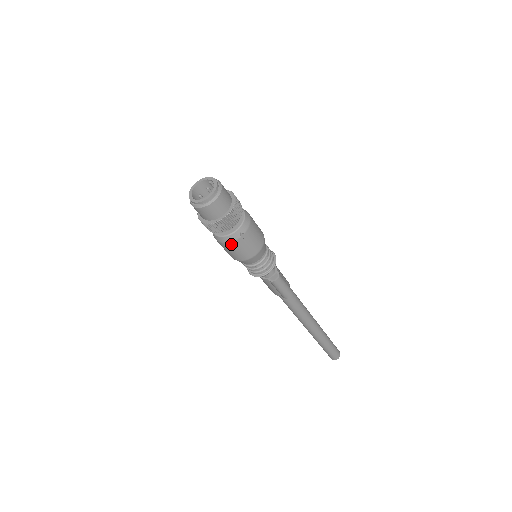
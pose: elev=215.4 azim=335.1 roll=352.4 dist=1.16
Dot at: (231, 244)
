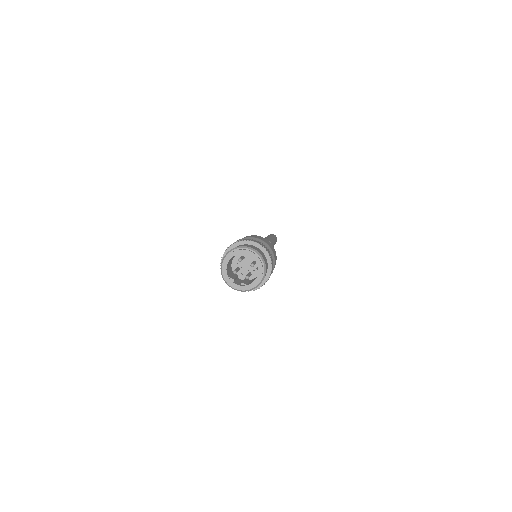
Dot at: occluded
